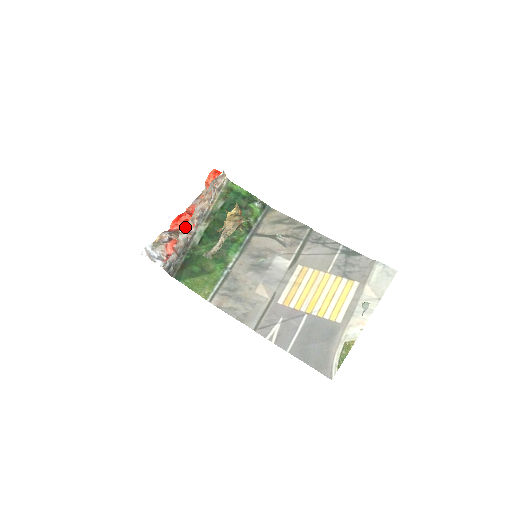
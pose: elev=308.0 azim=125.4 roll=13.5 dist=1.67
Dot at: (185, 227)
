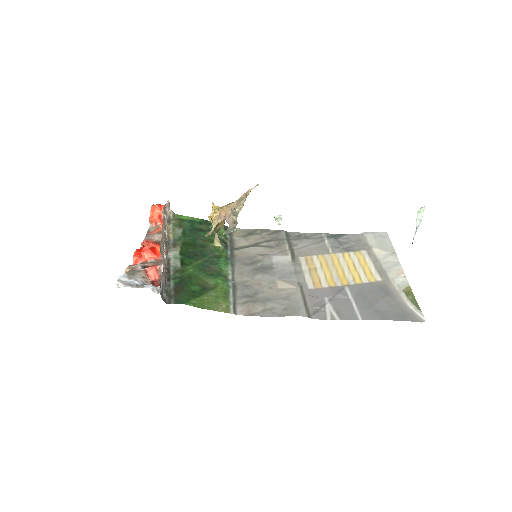
Dot at: (161, 246)
